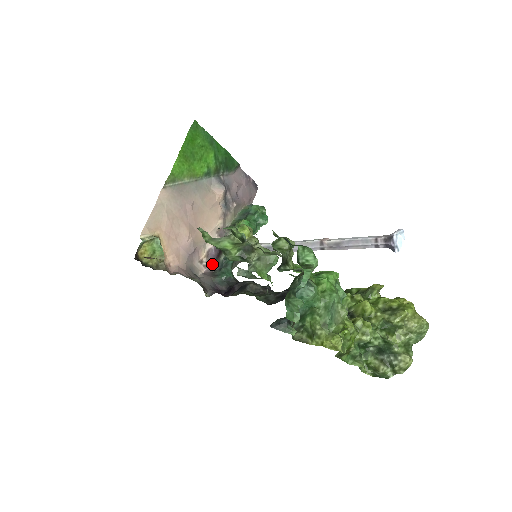
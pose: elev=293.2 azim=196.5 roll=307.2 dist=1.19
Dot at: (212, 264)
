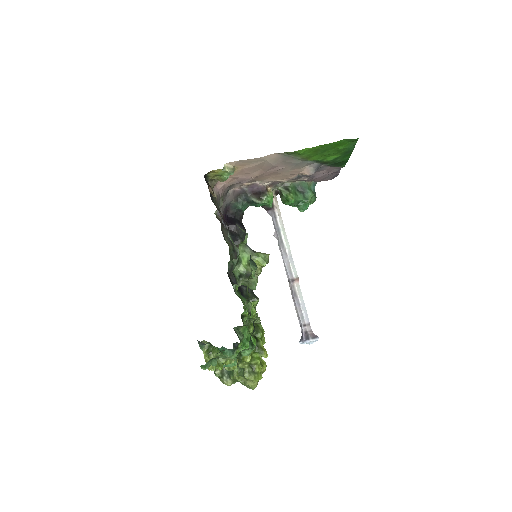
Dot at: (245, 191)
